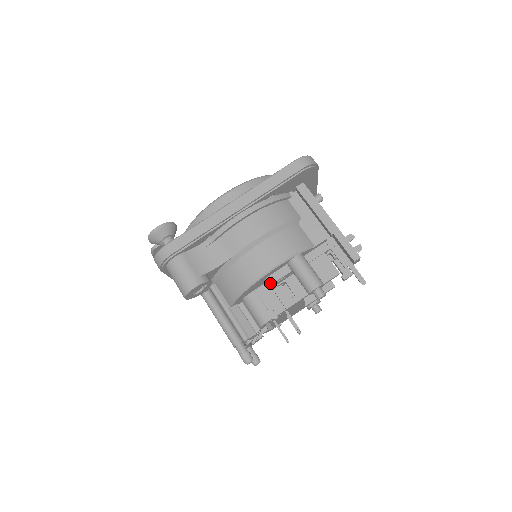
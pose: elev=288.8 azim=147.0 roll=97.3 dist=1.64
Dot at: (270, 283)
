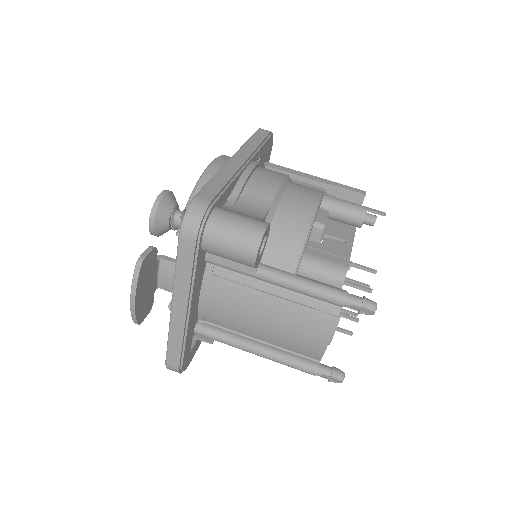
Dot at: (322, 224)
